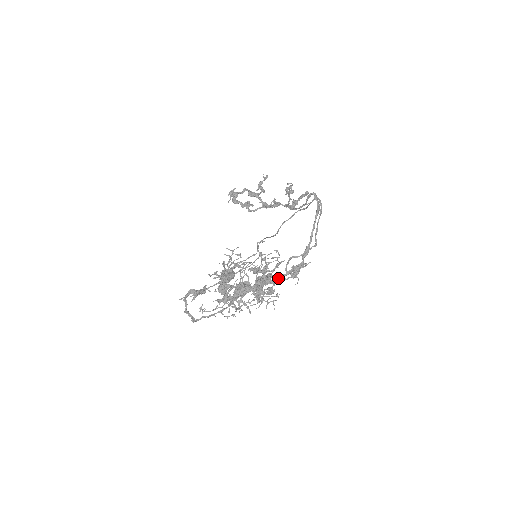
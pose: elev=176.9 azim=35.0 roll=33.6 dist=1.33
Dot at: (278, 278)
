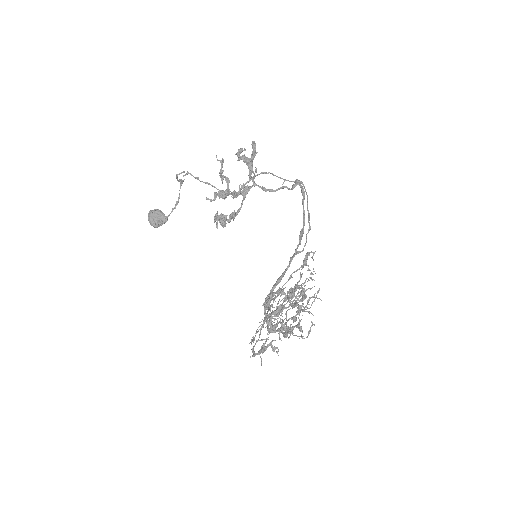
Dot at: occluded
